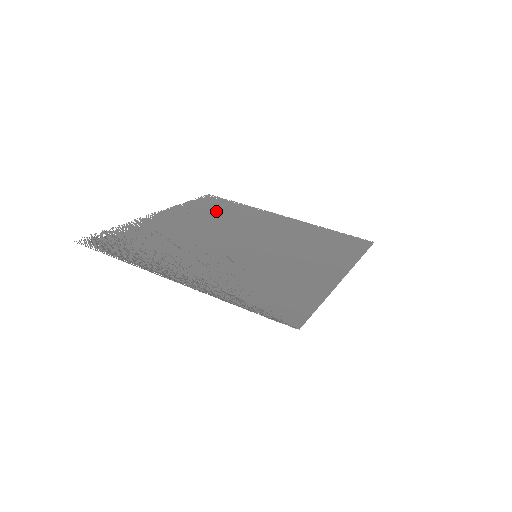
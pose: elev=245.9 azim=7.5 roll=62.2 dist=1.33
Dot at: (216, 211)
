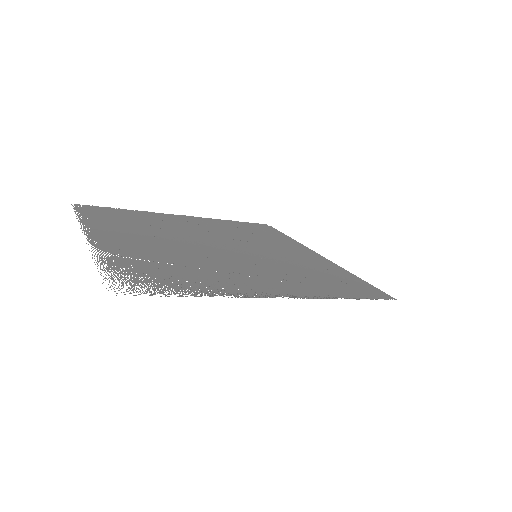
Dot at: (128, 221)
